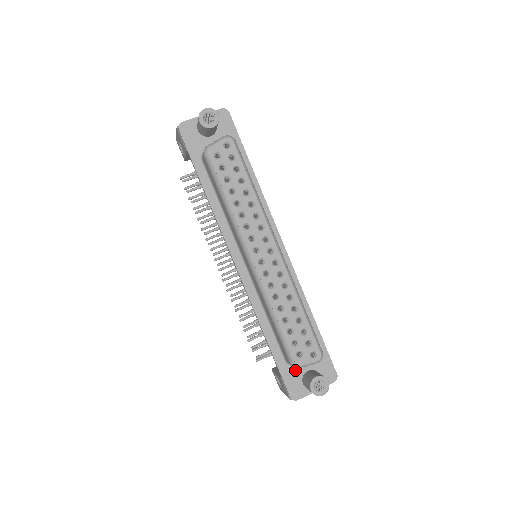
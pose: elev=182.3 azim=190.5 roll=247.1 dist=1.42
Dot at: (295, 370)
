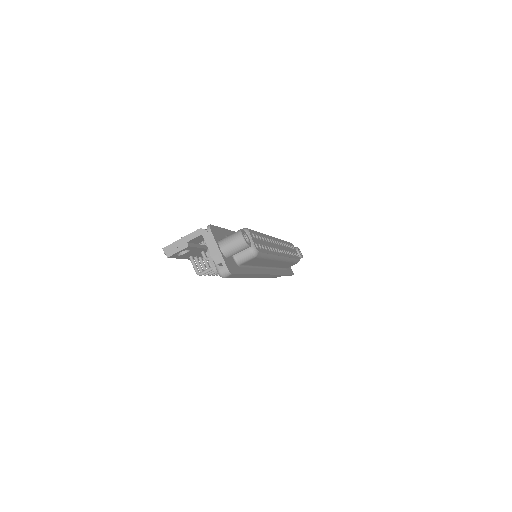
Dot at: occluded
